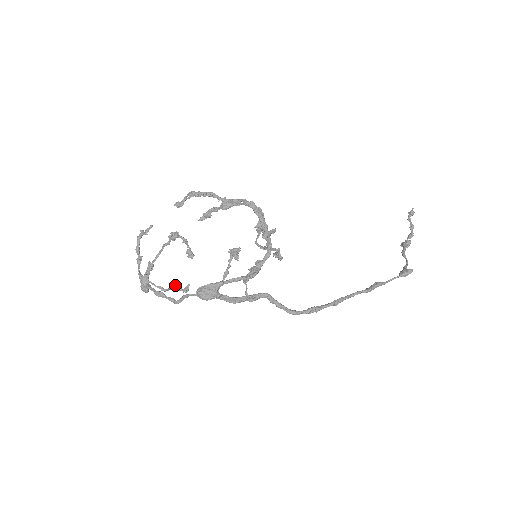
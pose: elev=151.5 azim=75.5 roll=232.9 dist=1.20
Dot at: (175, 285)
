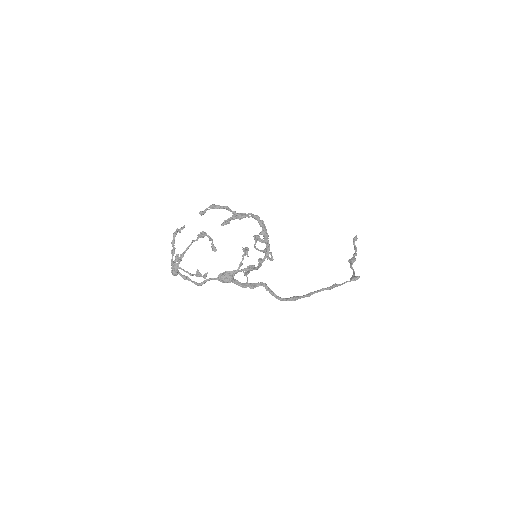
Dot at: (198, 272)
